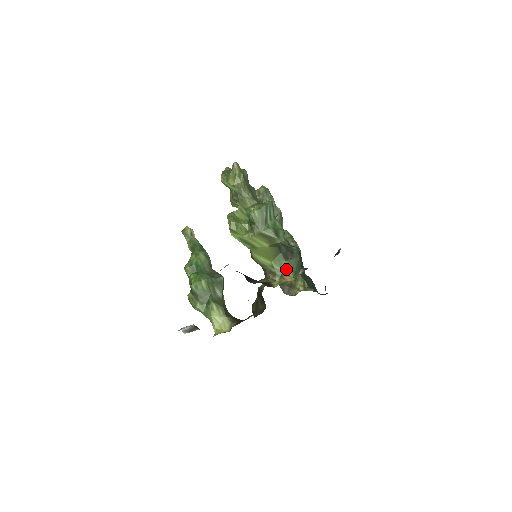
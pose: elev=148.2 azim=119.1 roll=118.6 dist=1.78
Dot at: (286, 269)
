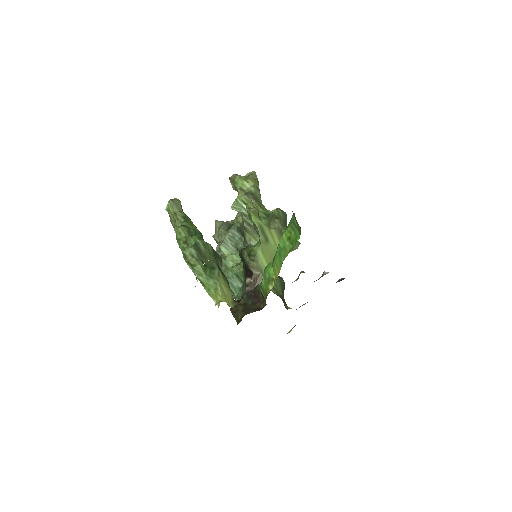
Dot at: (278, 284)
